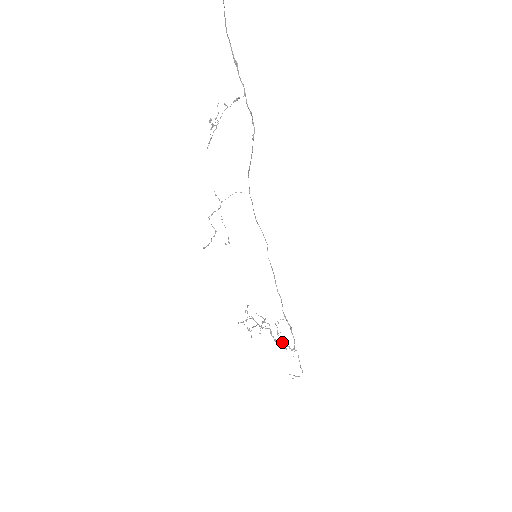
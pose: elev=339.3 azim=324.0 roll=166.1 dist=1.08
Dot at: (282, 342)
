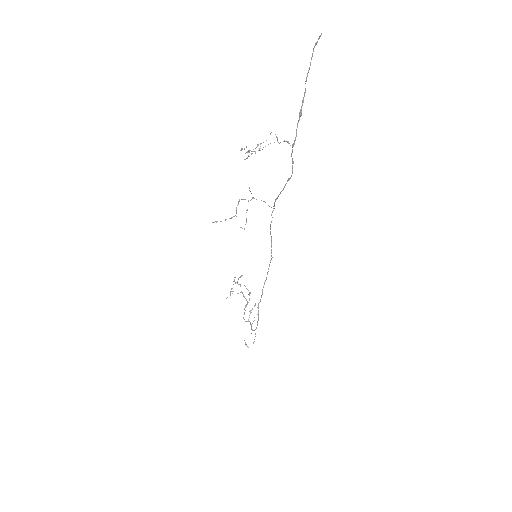
Dot at: occluded
